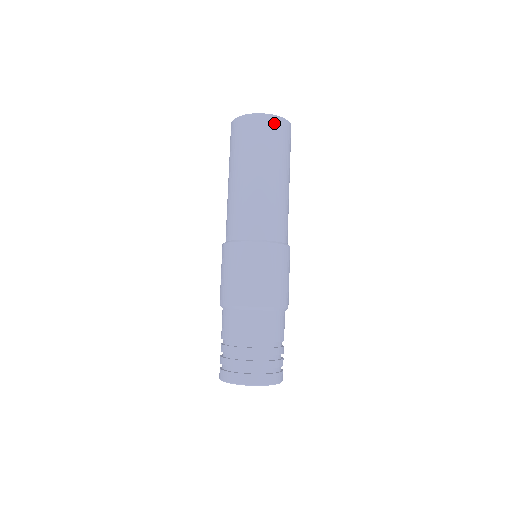
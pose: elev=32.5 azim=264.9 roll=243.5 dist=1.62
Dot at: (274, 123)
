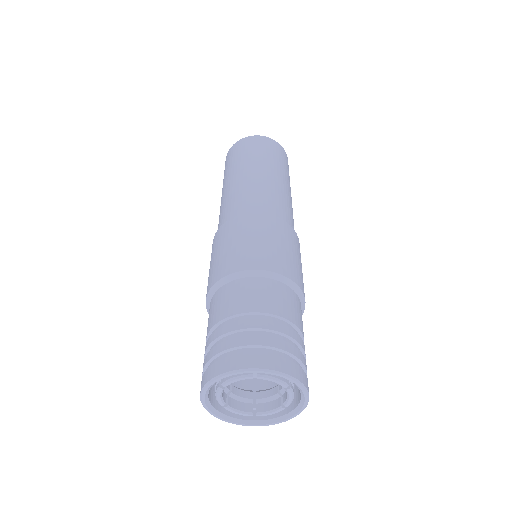
Dot at: (268, 142)
